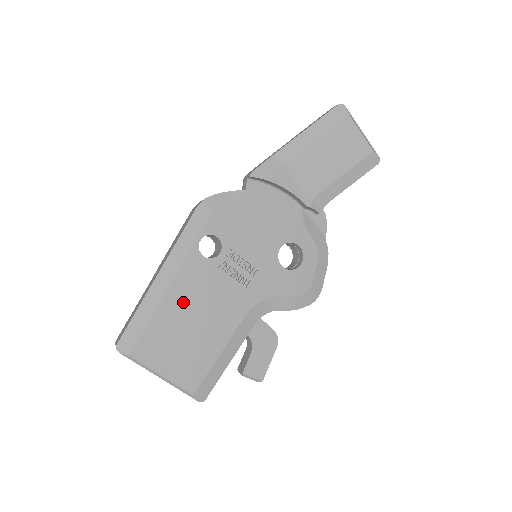
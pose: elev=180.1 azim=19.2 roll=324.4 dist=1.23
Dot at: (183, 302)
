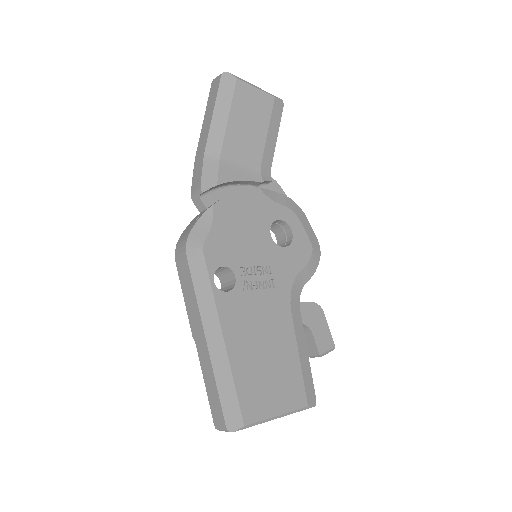
Dot at: (244, 343)
